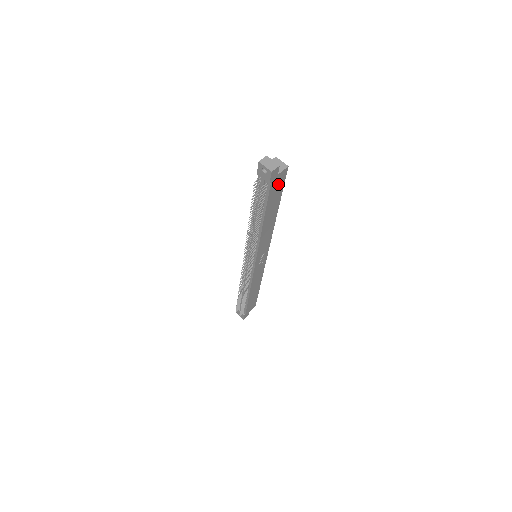
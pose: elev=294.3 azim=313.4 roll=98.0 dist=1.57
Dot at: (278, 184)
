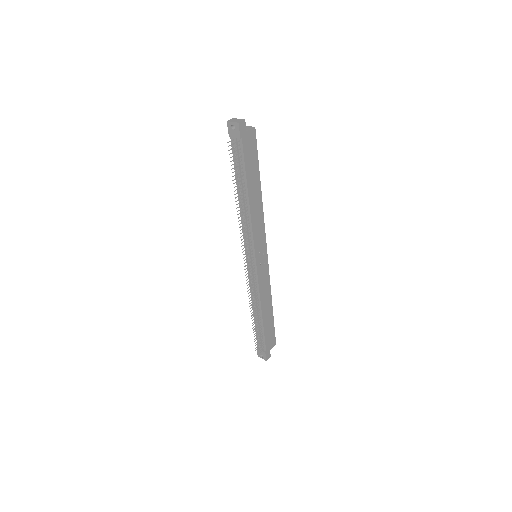
Dot at: (250, 146)
